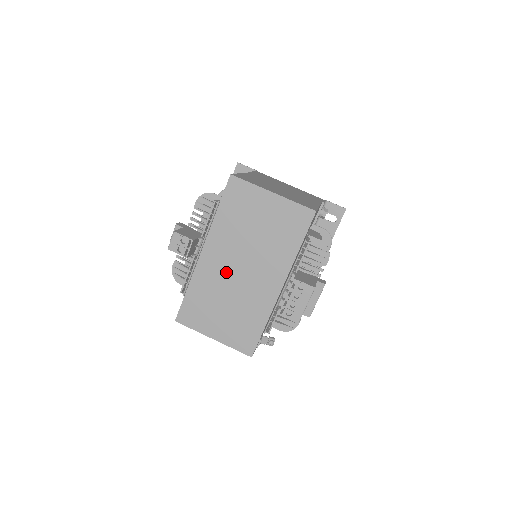
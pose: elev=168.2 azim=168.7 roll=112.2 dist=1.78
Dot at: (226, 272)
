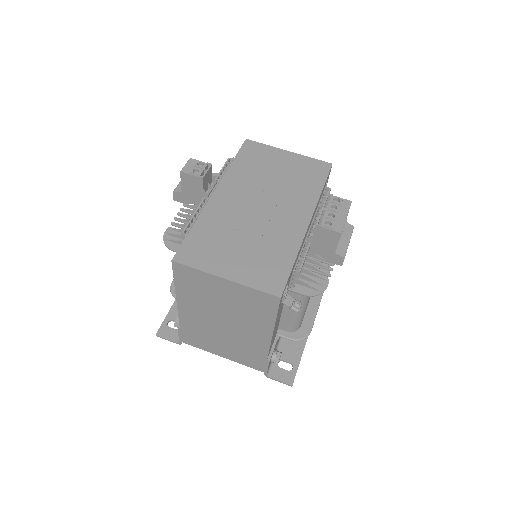
Dot at: (243, 209)
